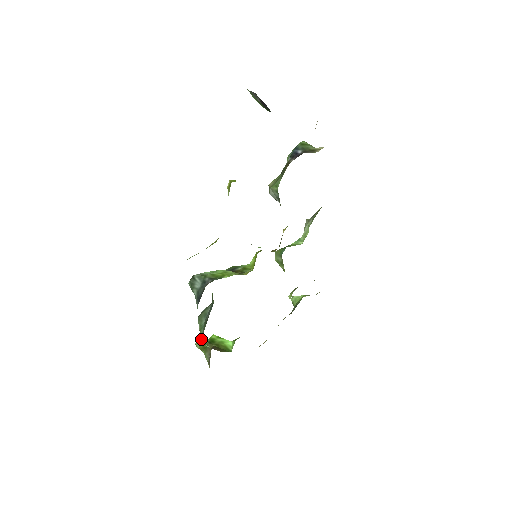
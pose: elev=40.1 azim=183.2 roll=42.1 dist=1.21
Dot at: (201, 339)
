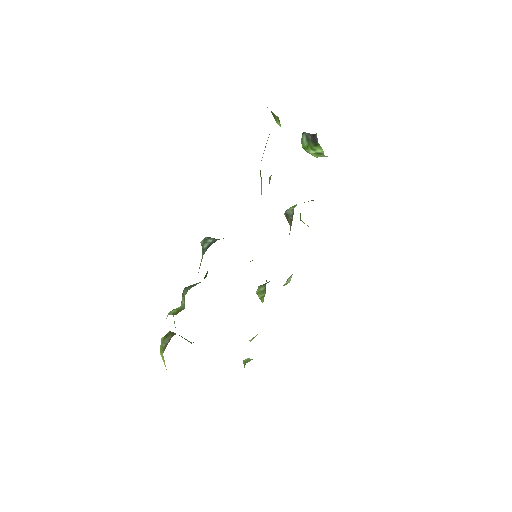
Dot at: occluded
